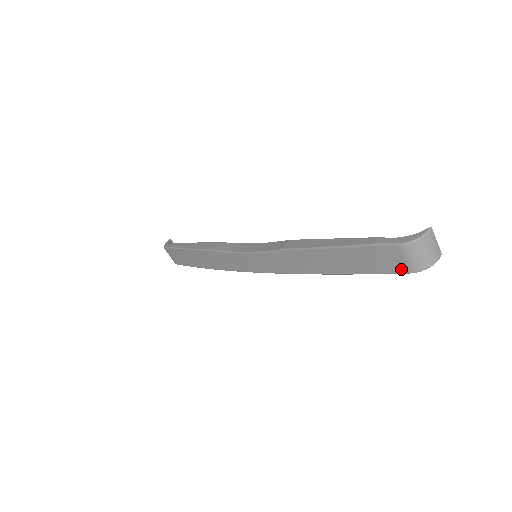
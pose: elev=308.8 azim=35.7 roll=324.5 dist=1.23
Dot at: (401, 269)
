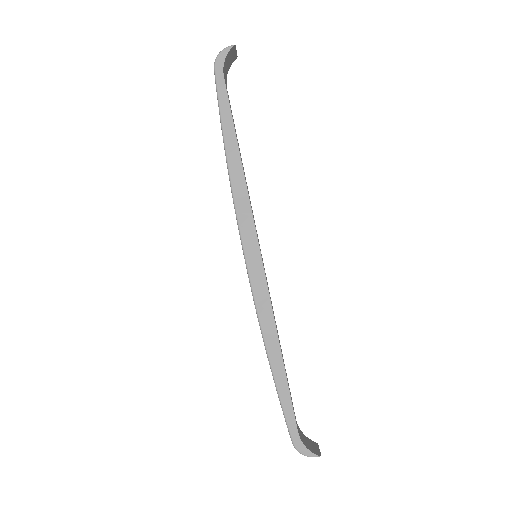
Dot at: occluded
